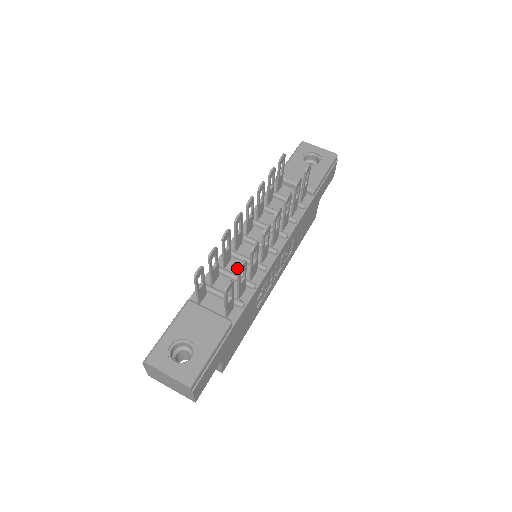
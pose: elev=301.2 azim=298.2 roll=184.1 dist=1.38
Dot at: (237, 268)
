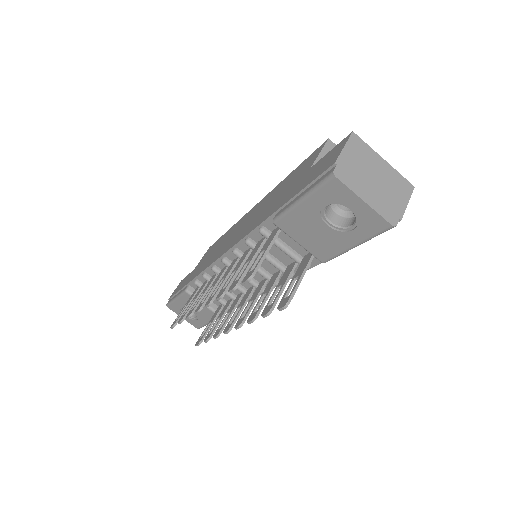
Dot at: occluded
